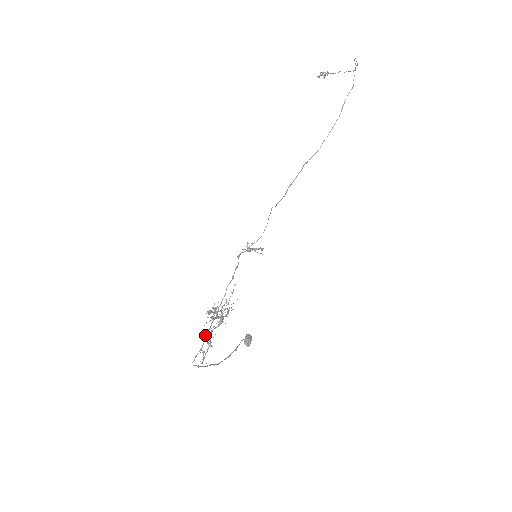
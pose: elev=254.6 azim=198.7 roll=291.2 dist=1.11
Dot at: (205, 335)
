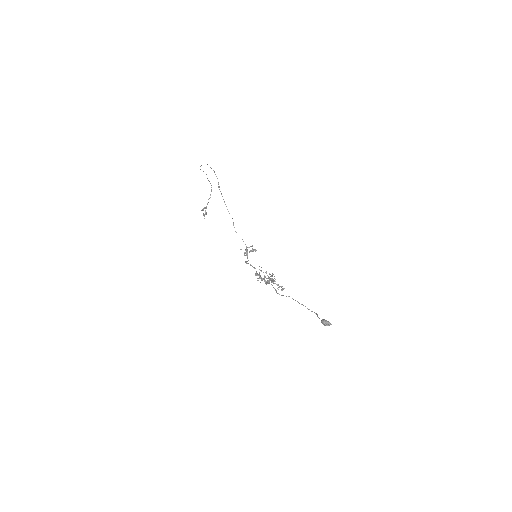
Dot at: (267, 280)
